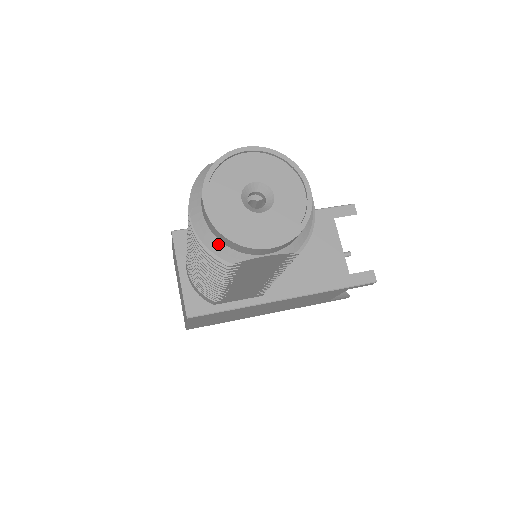
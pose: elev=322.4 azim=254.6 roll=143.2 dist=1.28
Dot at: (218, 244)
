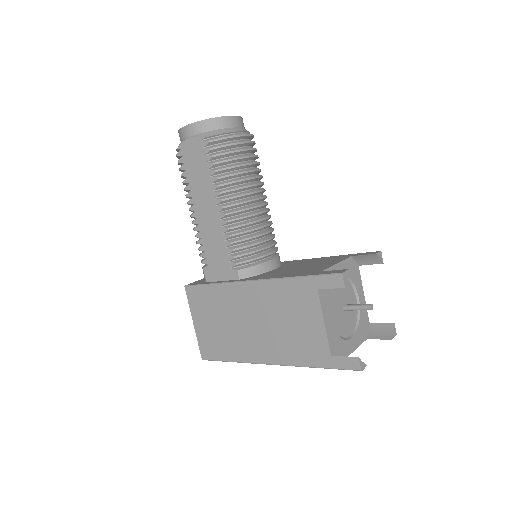
Dot at: occluded
